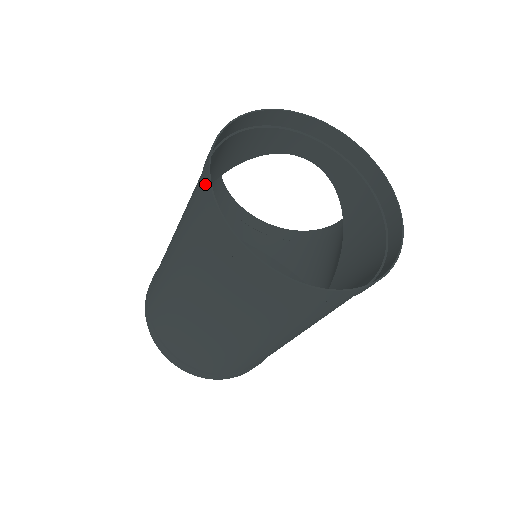
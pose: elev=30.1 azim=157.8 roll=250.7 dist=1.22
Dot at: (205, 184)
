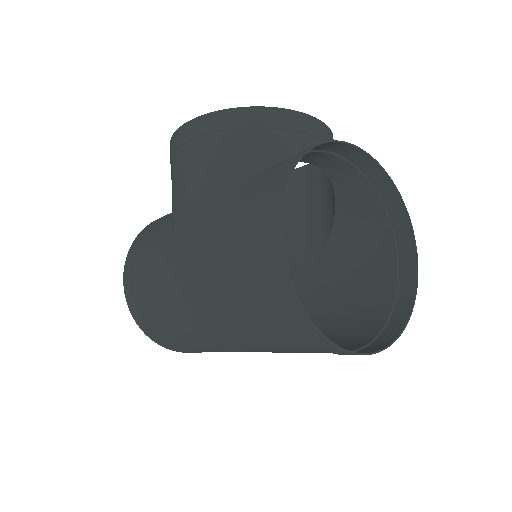
Dot at: (285, 293)
